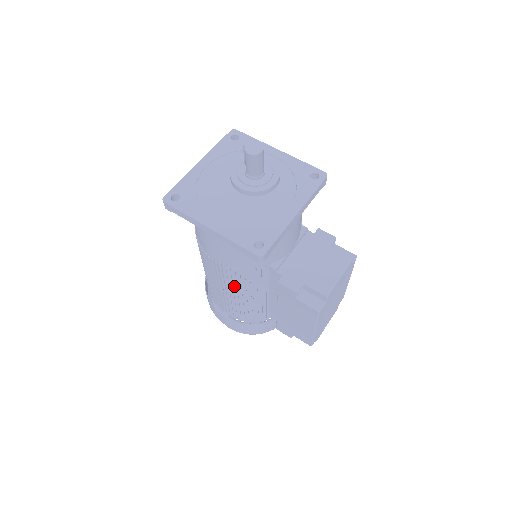
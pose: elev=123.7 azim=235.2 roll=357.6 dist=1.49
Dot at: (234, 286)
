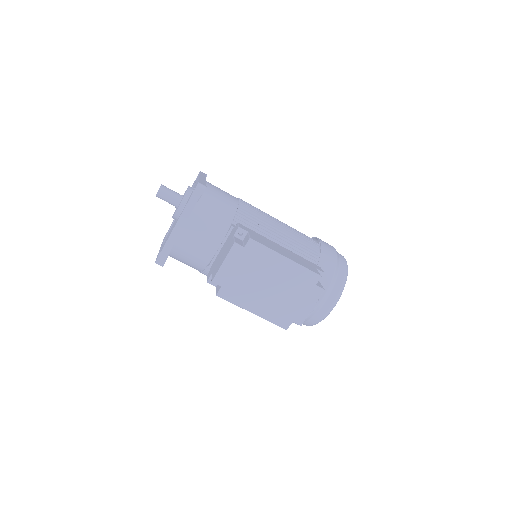
Dot at: occluded
